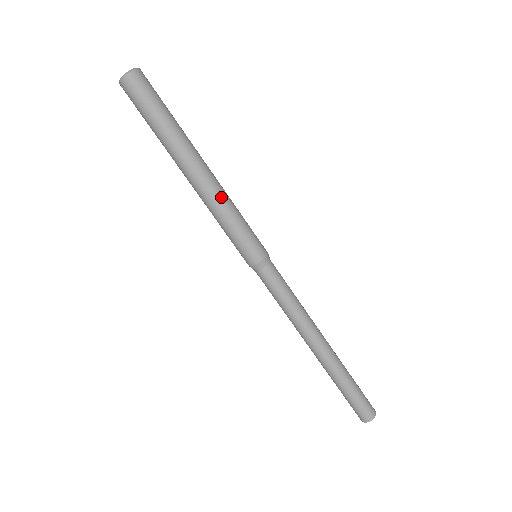
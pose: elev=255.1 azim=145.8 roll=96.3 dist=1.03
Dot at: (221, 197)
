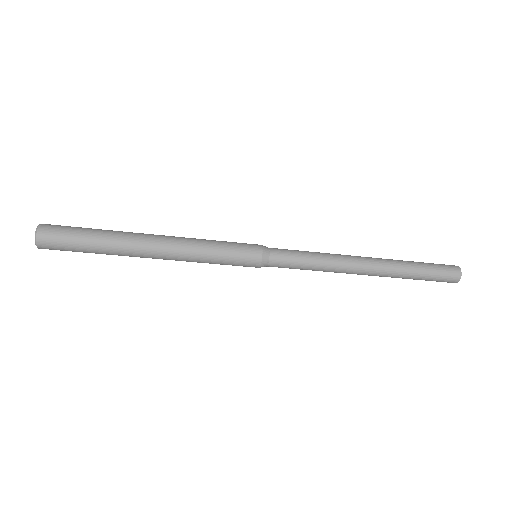
Dot at: (186, 258)
